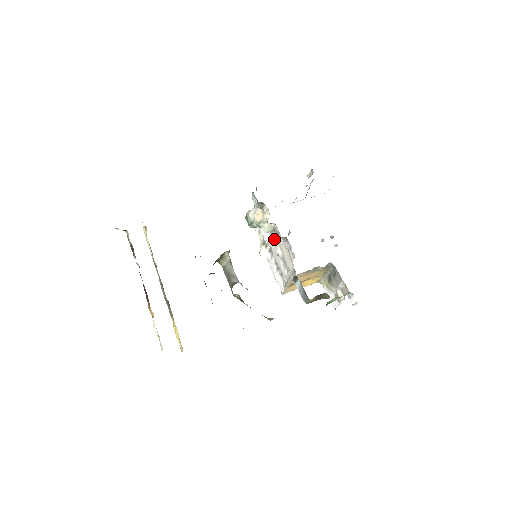
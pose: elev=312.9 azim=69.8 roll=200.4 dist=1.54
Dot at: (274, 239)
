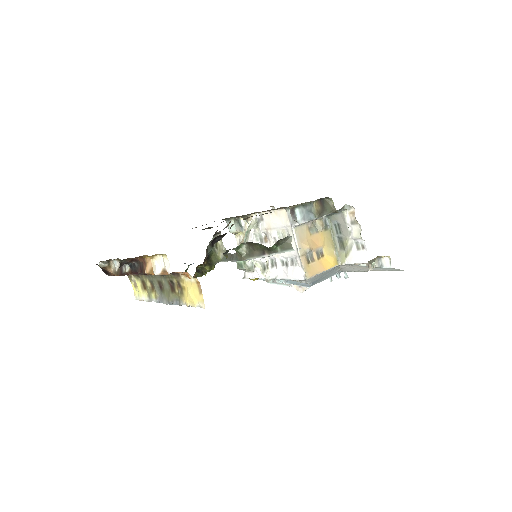
Dot at: (265, 239)
